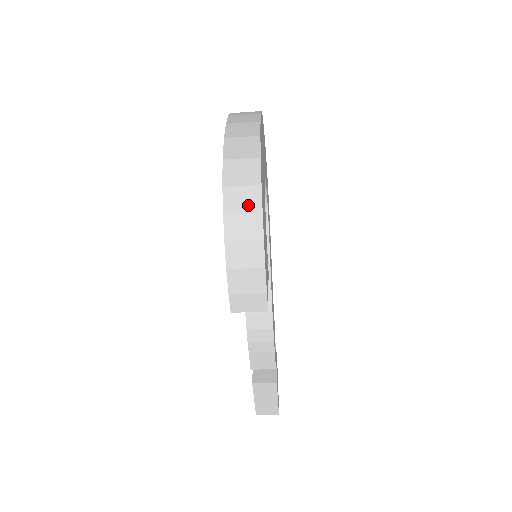
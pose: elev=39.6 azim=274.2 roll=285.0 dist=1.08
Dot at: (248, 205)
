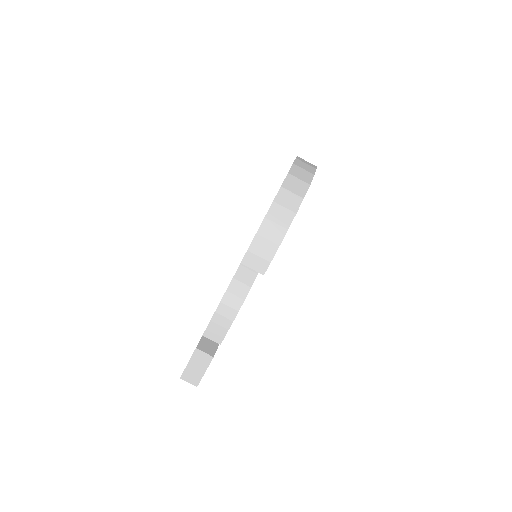
Dot at: (290, 205)
